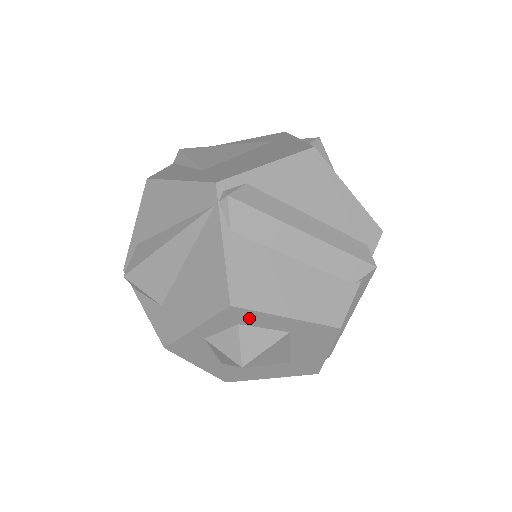
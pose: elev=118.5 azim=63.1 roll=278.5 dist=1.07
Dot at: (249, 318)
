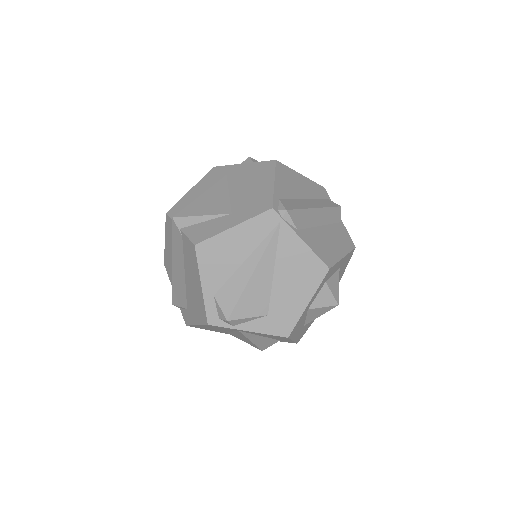
Dot at: (331, 272)
